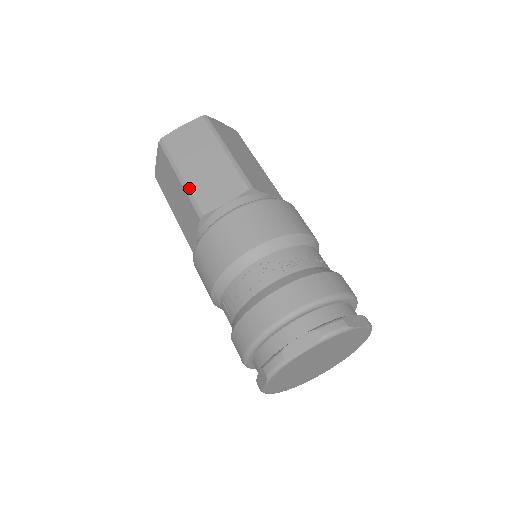
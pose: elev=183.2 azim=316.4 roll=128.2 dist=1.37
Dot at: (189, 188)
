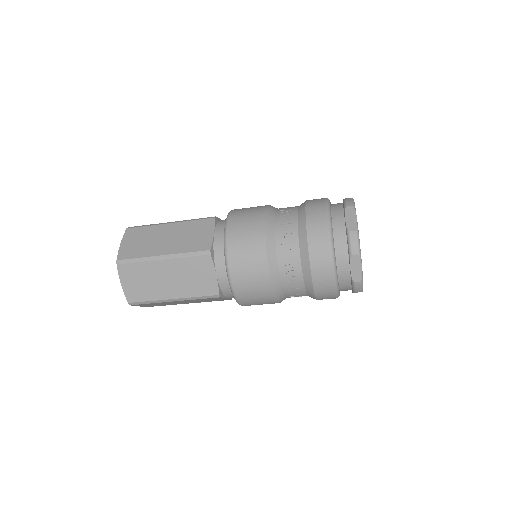
Dot at: (187, 220)
